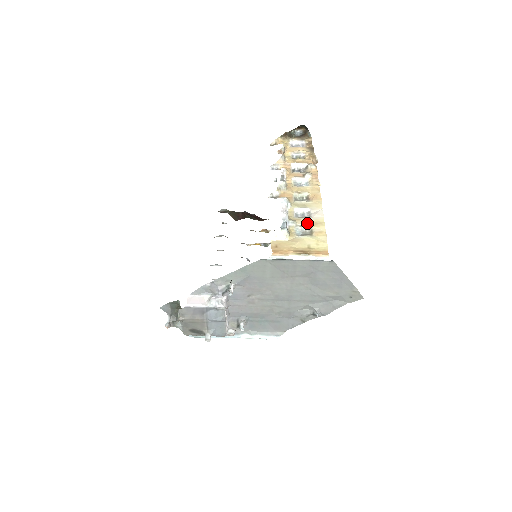
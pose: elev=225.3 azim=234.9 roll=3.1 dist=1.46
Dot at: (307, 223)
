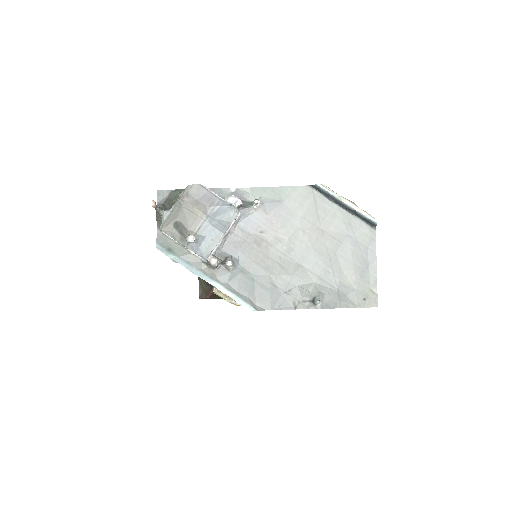
Dot at: occluded
